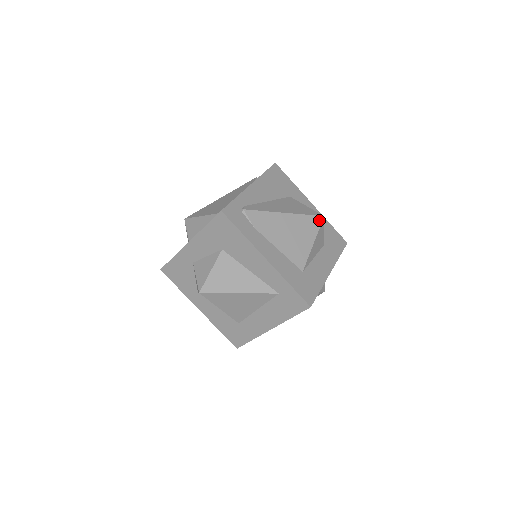
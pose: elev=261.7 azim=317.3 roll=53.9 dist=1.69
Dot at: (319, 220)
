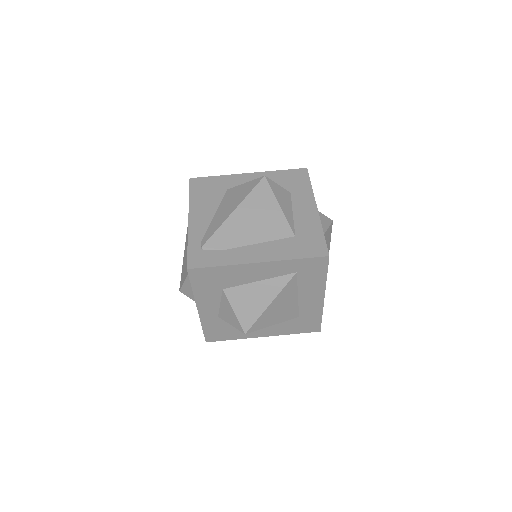
Dot at: (264, 183)
